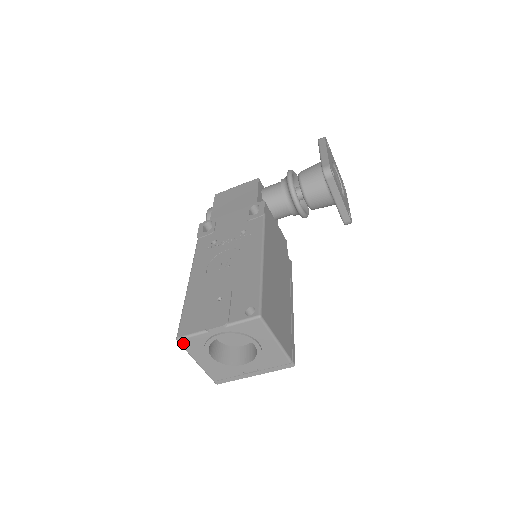
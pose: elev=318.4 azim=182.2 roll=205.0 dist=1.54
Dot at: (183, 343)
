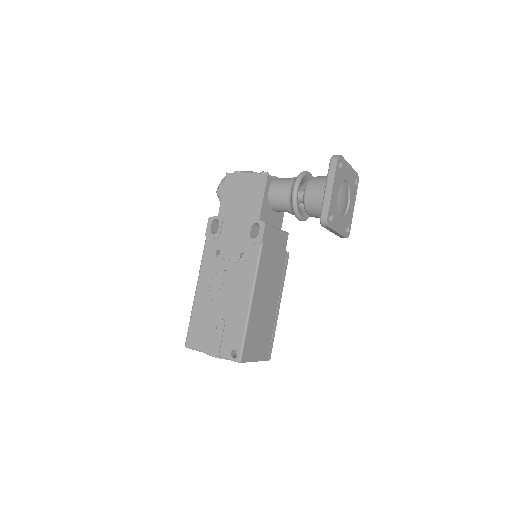
Dot at: occluded
